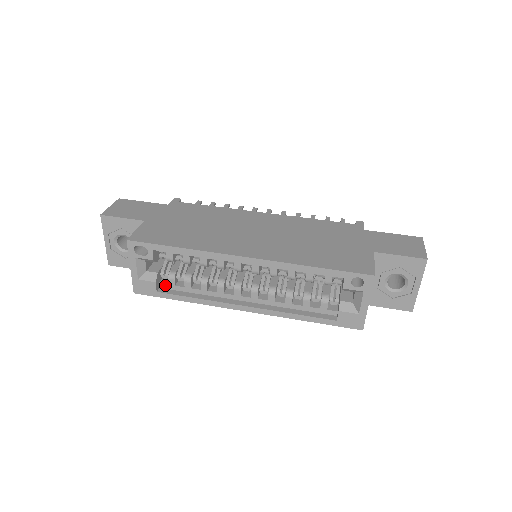
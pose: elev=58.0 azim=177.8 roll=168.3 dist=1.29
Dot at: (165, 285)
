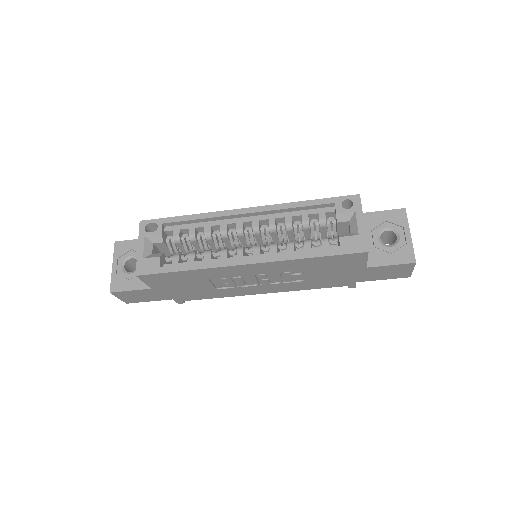
Dot at: (169, 265)
